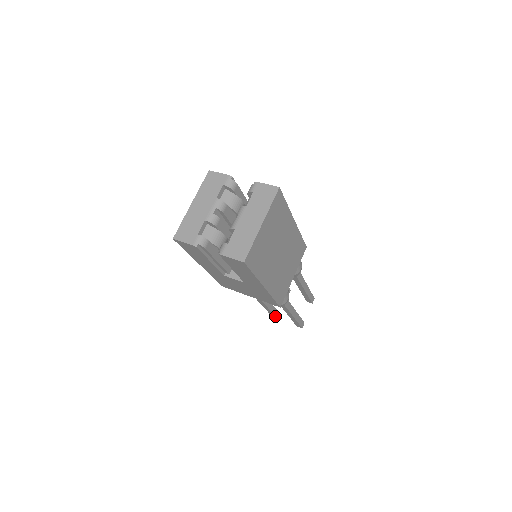
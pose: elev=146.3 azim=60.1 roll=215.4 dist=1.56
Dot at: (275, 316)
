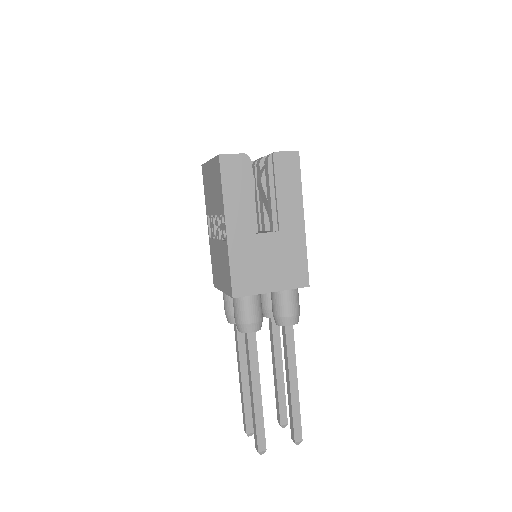
Dot at: (264, 436)
